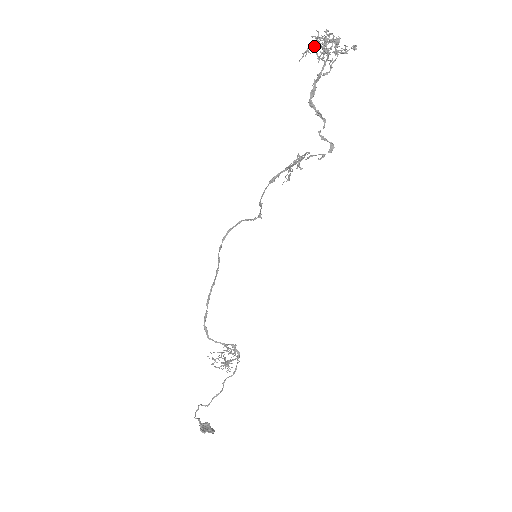
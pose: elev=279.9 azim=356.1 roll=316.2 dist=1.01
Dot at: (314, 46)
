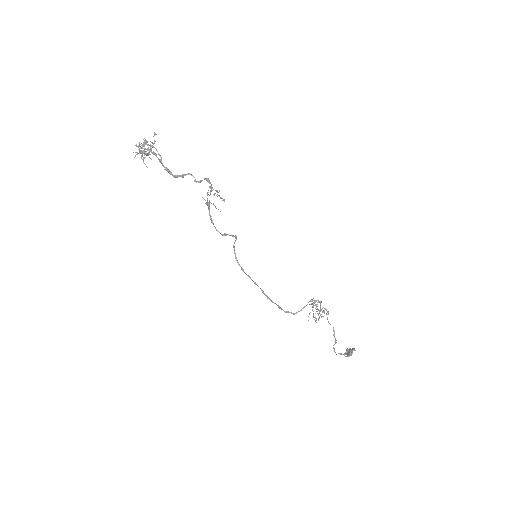
Dot at: occluded
